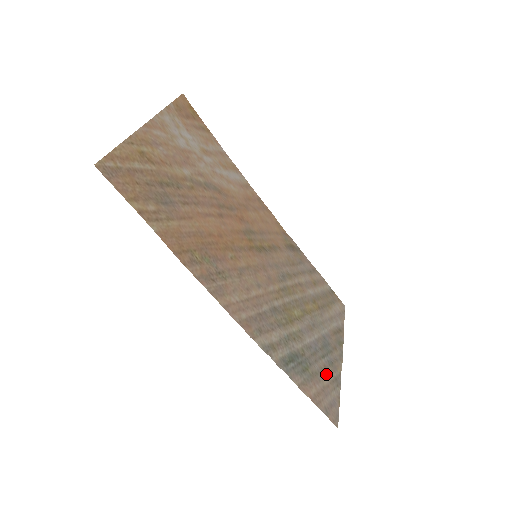
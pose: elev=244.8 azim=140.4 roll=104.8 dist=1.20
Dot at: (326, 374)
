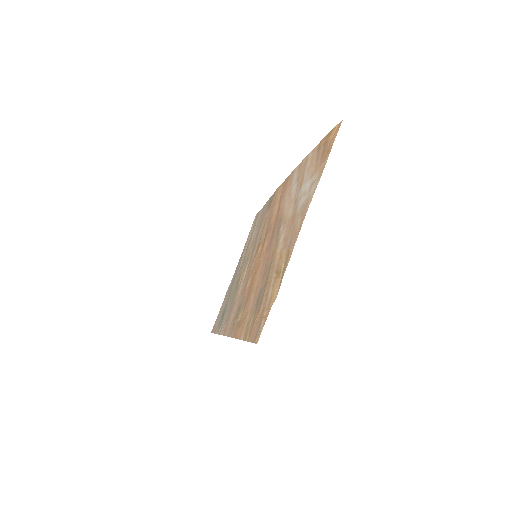
Dot at: (225, 301)
